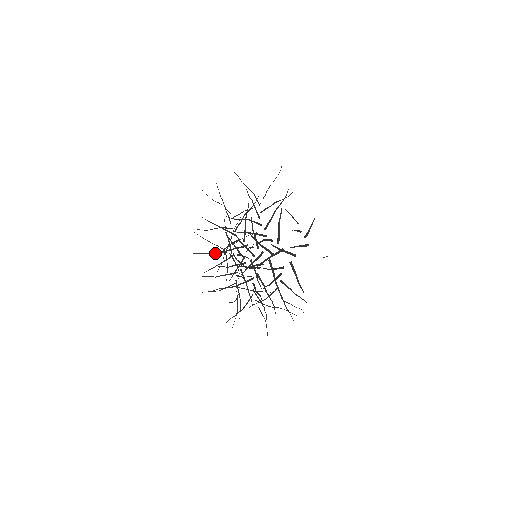
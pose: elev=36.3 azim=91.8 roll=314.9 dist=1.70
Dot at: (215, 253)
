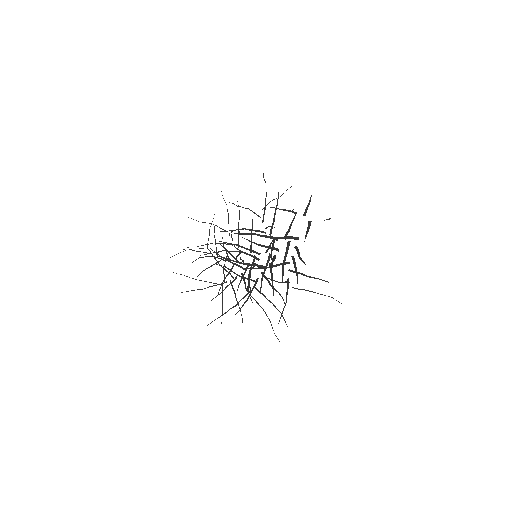
Dot at: occluded
